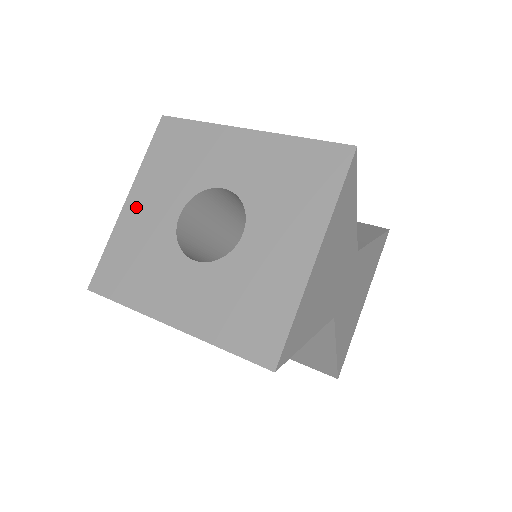
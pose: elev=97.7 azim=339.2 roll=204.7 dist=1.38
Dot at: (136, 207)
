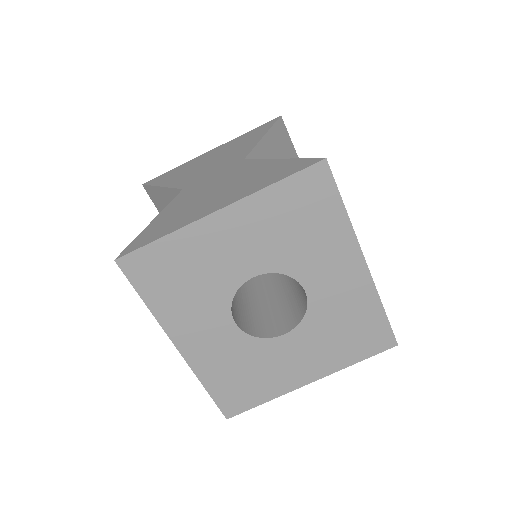
Dot at: (223, 229)
